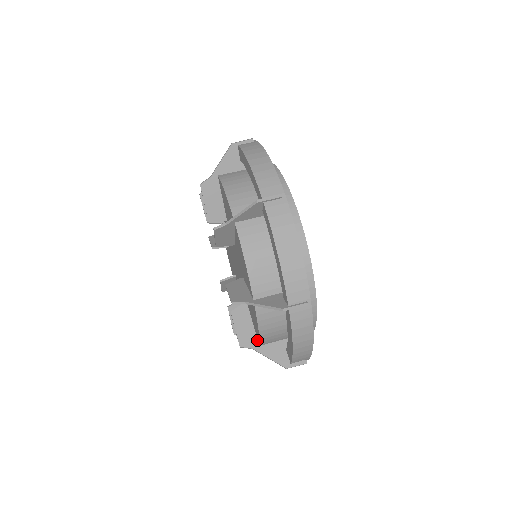
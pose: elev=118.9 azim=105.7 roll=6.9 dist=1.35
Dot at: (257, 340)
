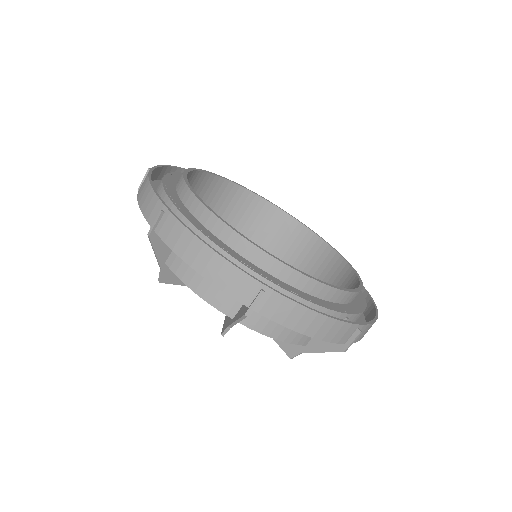
Dot at: occluded
